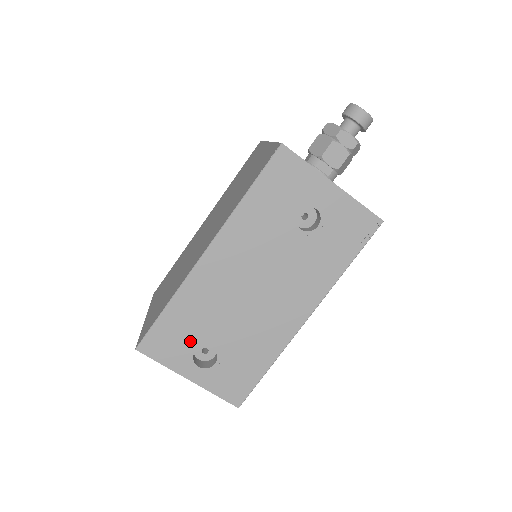
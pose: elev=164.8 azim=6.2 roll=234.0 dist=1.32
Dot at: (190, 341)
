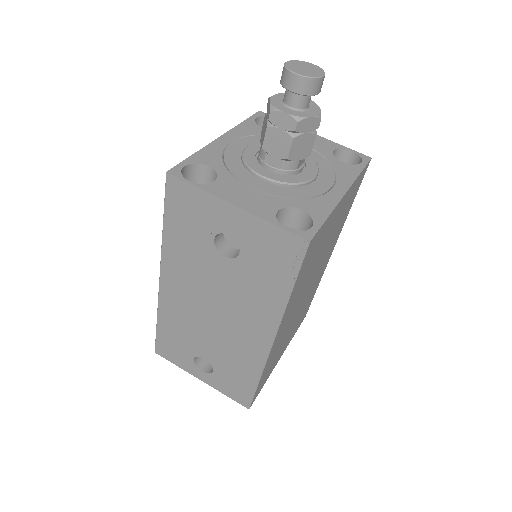
Dot at: (186, 351)
